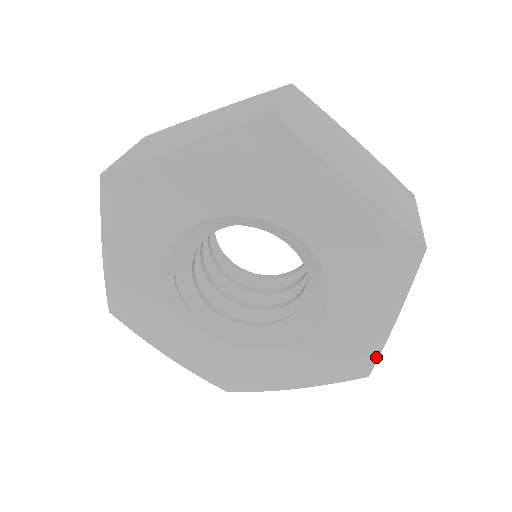
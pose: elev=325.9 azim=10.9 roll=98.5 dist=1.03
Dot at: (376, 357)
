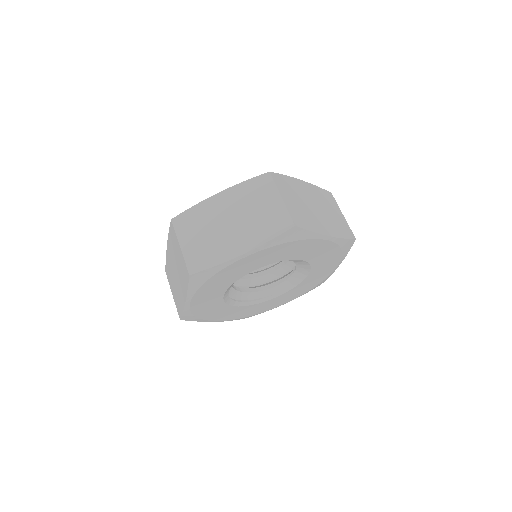
Dot at: (345, 240)
